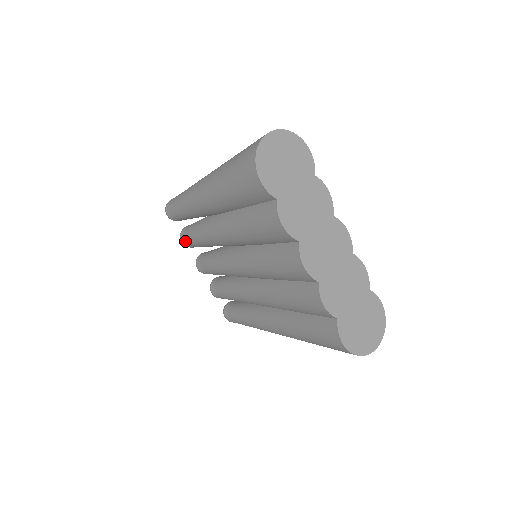
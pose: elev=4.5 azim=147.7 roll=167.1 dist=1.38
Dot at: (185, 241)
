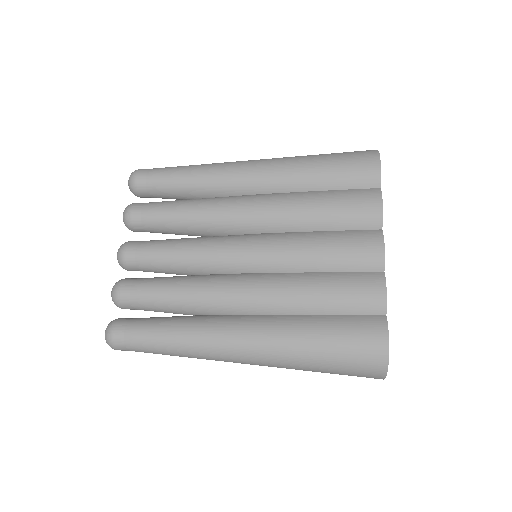
Dot at: (141, 211)
